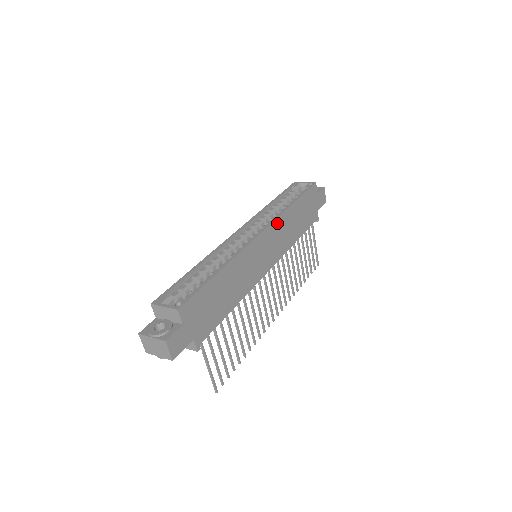
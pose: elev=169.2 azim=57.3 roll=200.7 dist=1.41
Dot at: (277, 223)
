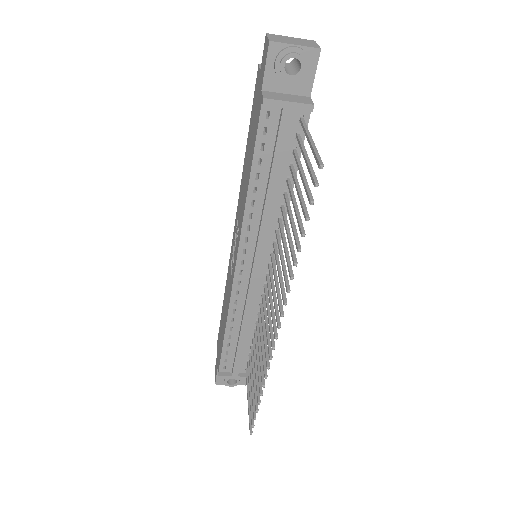
Dot at: occluded
